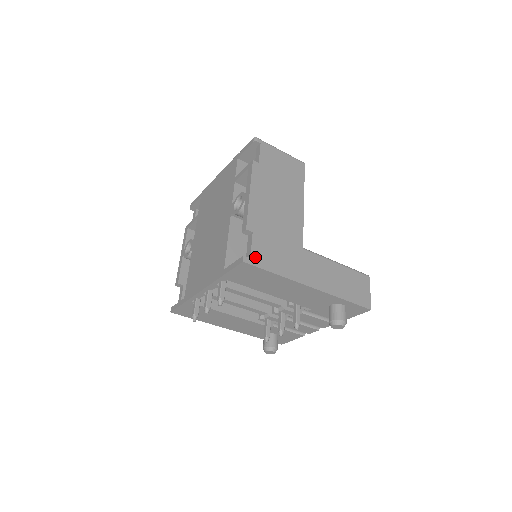
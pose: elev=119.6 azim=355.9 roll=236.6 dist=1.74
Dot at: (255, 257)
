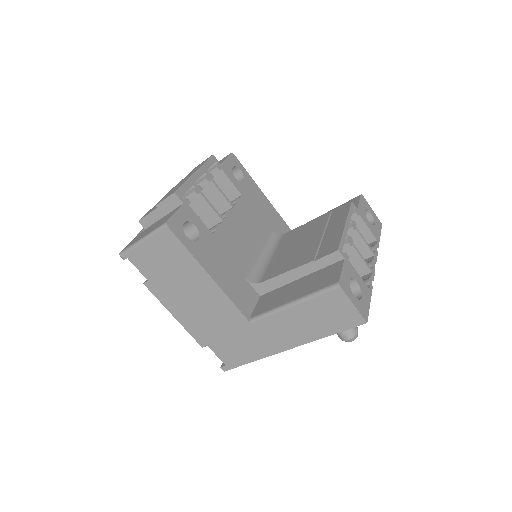
Dot at: (227, 362)
